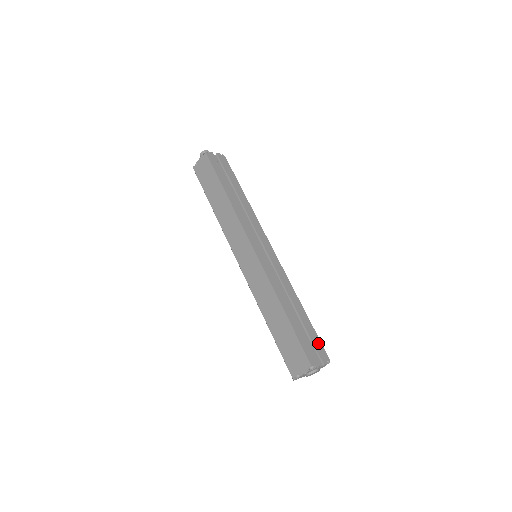
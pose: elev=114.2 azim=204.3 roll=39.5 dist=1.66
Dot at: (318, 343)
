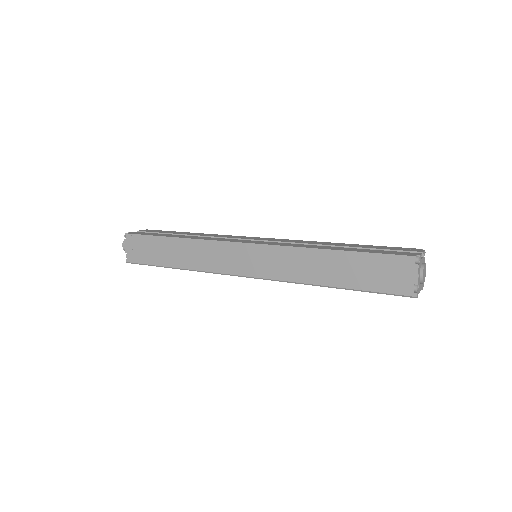
Dot at: (394, 248)
